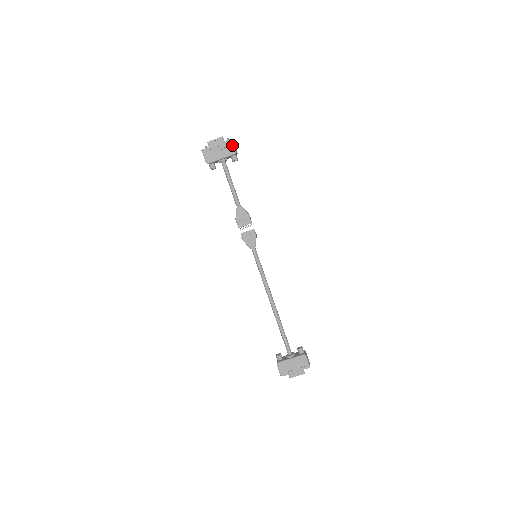
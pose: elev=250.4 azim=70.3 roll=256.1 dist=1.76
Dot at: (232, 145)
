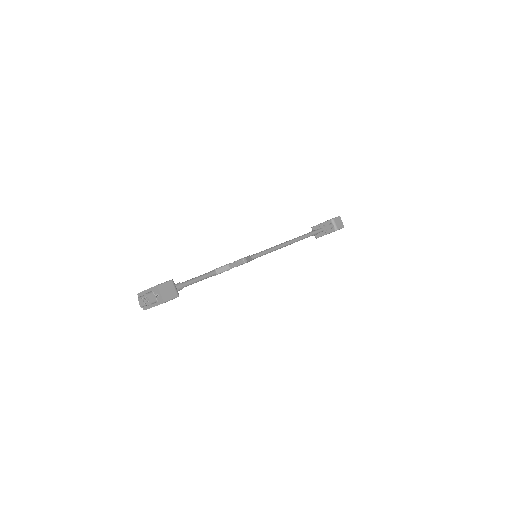
Dot at: occluded
